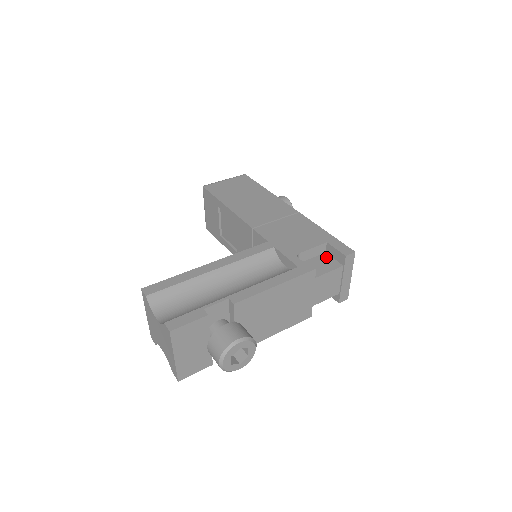
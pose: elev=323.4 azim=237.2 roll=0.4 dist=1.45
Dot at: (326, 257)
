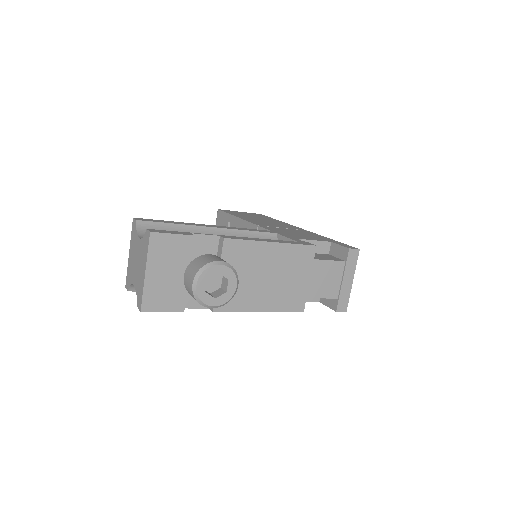
Dot at: (328, 255)
